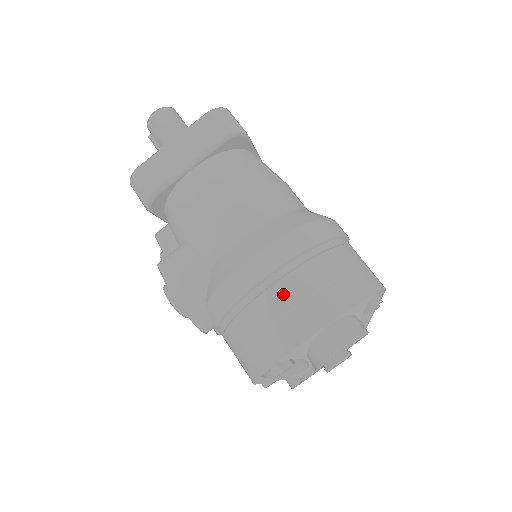
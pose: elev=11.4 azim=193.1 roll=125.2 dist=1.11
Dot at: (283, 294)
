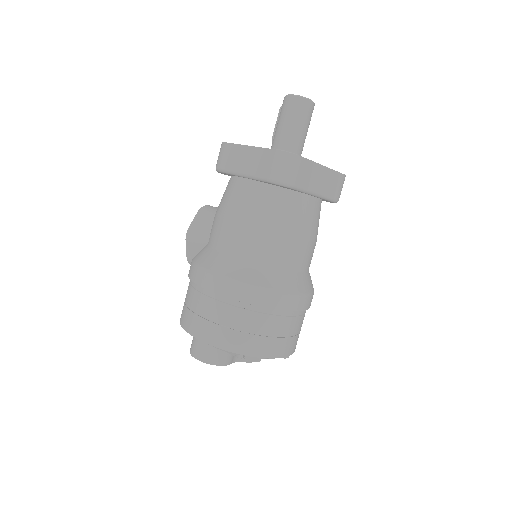
Dot at: (200, 303)
